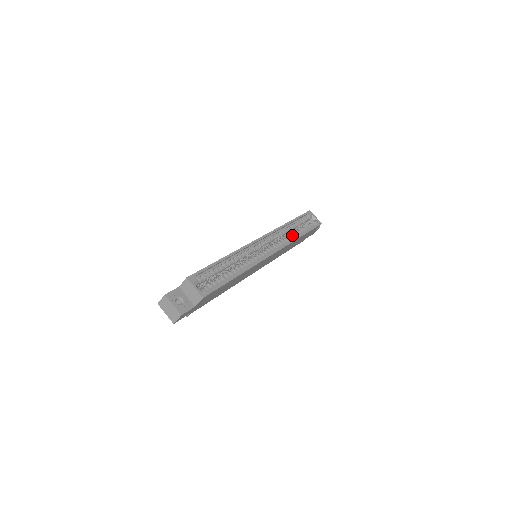
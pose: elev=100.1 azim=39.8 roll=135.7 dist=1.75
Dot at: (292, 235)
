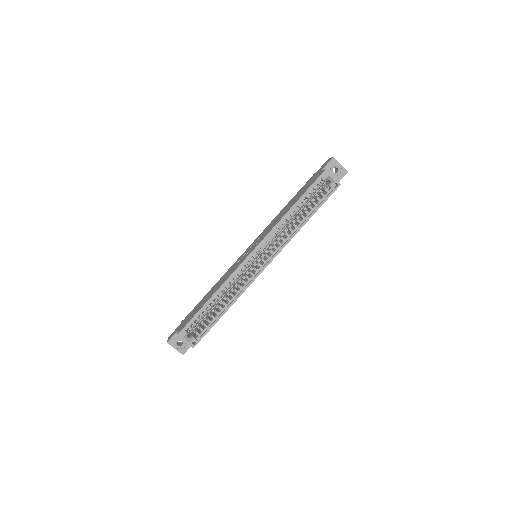
Dot at: (294, 225)
